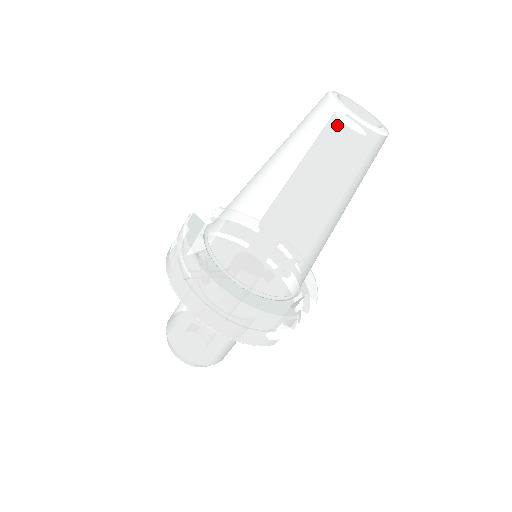
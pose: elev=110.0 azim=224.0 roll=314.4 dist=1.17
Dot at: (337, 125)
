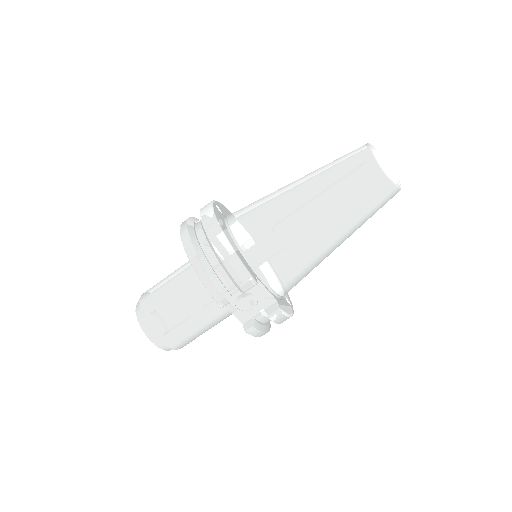
Dot at: (362, 151)
